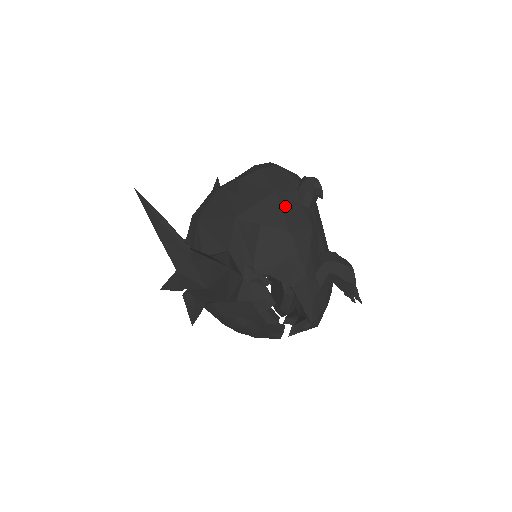
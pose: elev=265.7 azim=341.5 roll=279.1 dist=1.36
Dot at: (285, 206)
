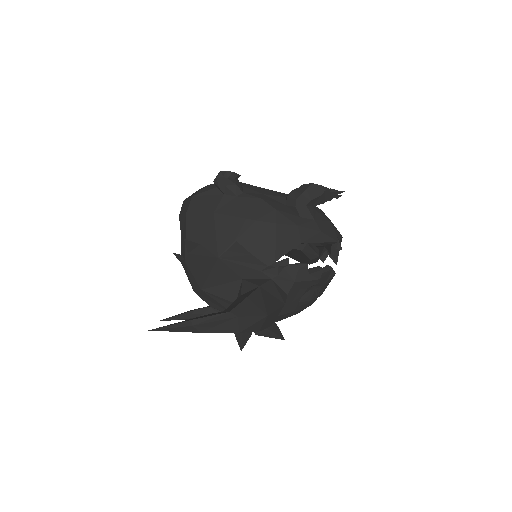
Dot at: (231, 212)
